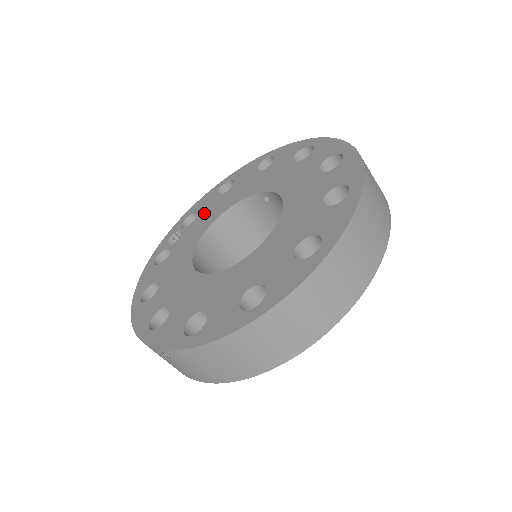
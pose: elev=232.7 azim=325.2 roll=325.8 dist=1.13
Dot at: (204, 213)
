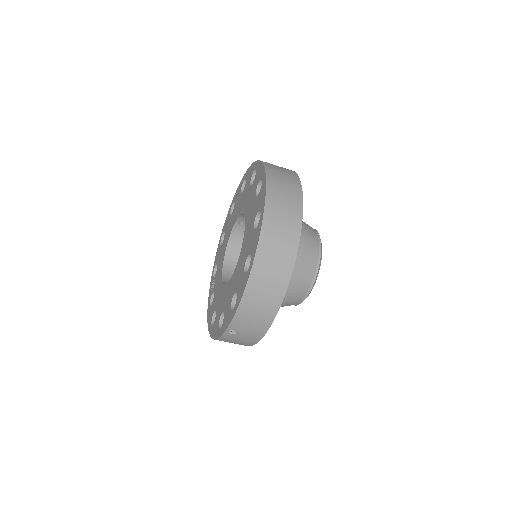
Dot at: (219, 260)
